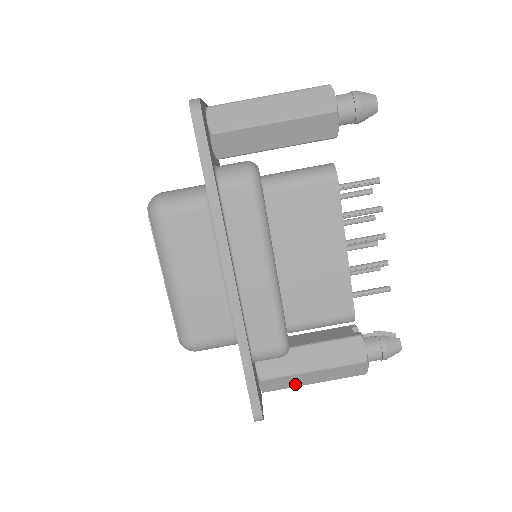
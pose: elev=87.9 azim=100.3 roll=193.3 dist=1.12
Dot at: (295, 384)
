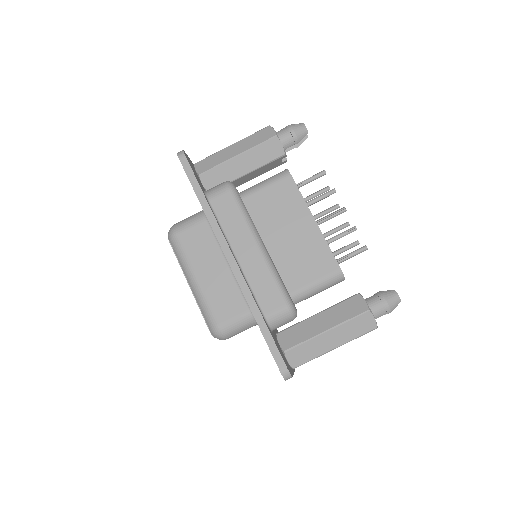
Dot at: (318, 352)
